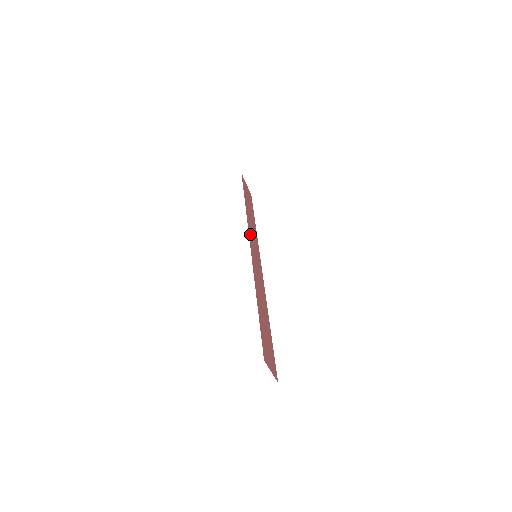
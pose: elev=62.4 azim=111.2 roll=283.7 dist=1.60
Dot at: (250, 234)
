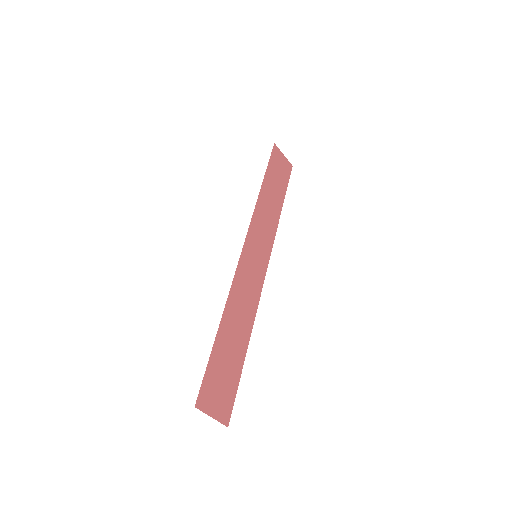
Dot at: (254, 228)
